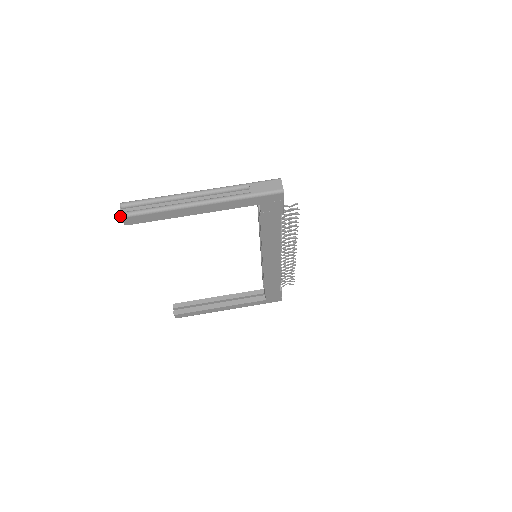
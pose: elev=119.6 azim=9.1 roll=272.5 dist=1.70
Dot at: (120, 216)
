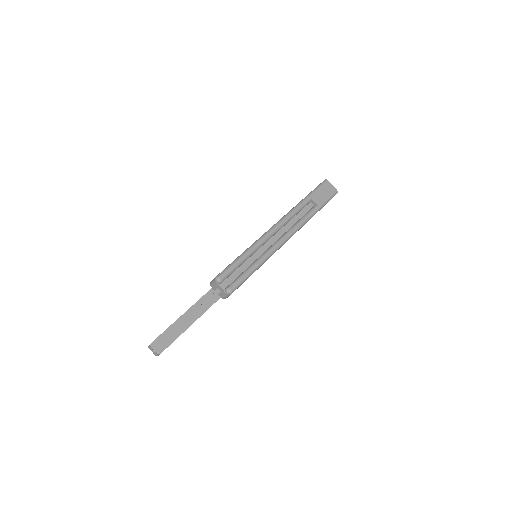
Dot at: (229, 293)
